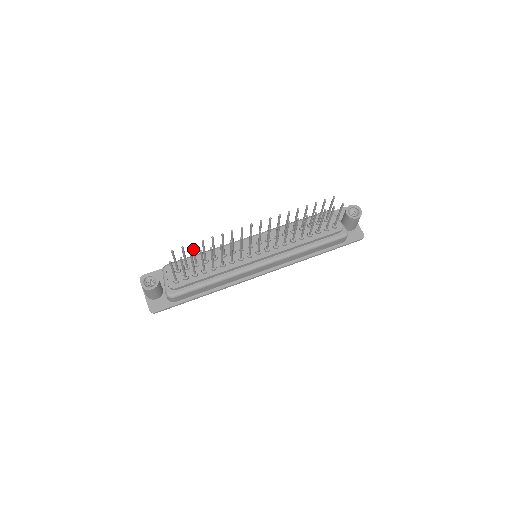
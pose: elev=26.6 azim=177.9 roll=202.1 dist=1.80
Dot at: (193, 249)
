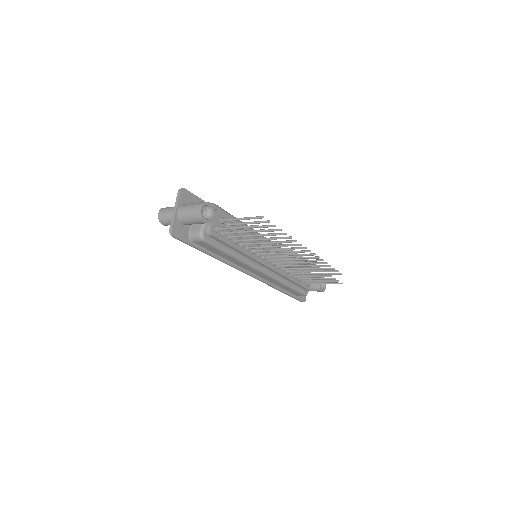
Dot at: (266, 227)
